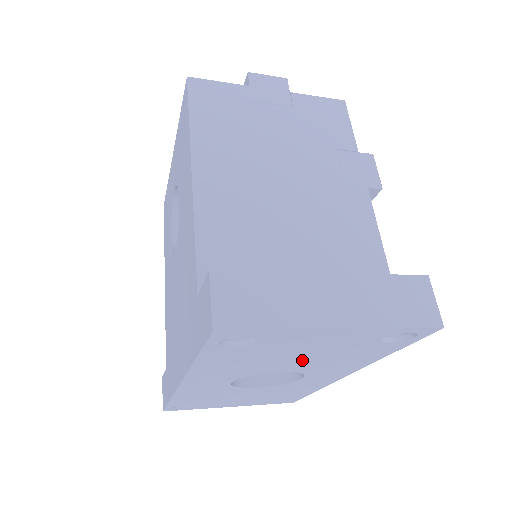
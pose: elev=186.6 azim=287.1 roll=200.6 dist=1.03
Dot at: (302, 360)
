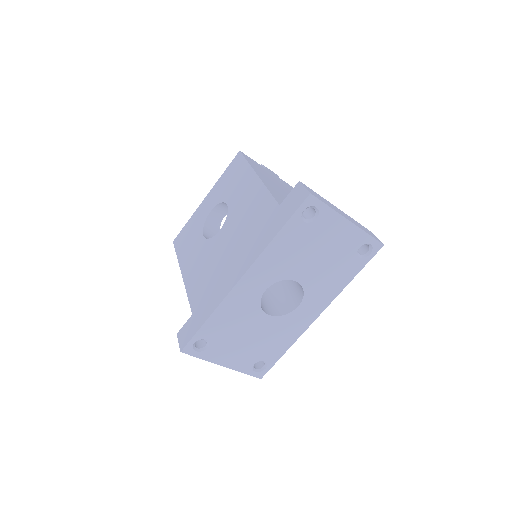
Dot at: (316, 264)
